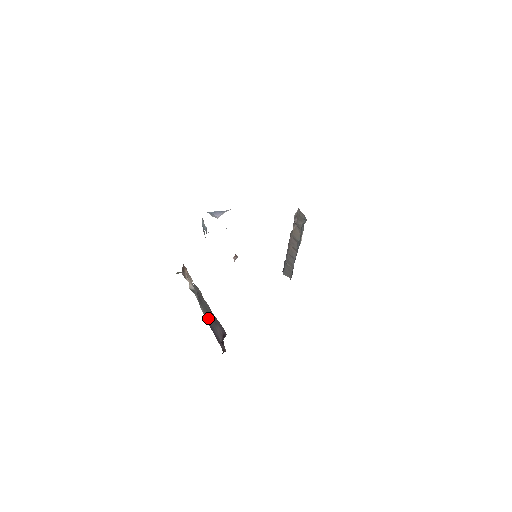
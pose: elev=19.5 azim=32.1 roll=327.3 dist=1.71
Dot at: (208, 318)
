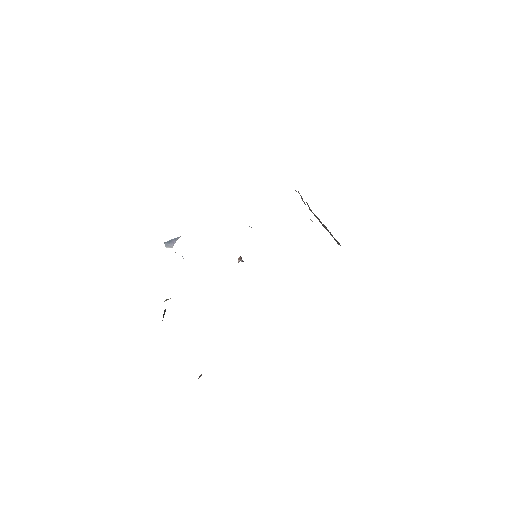
Dot at: occluded
